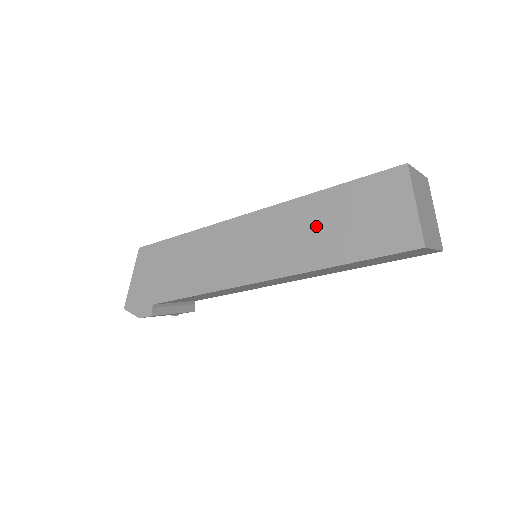
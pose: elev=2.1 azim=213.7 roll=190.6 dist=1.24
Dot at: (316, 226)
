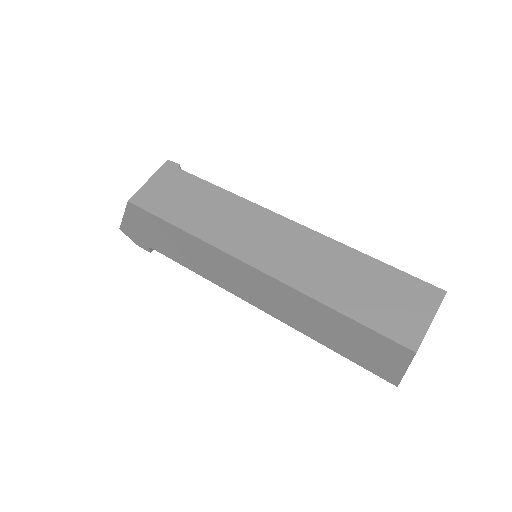
Dot at: (316, 320)
